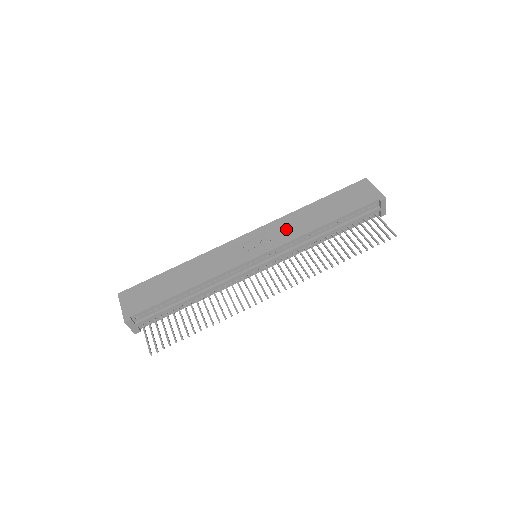
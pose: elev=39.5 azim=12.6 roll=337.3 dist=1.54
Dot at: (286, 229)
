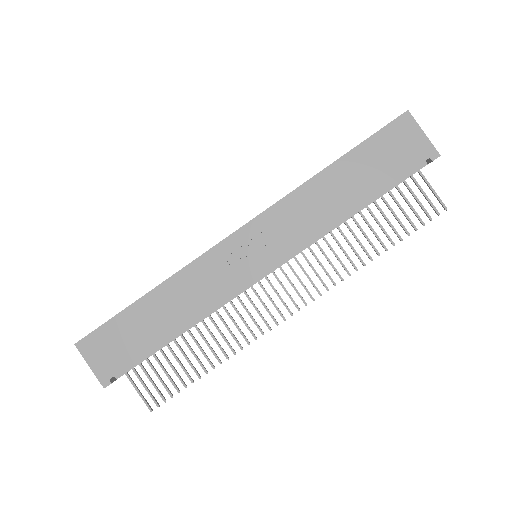
Dot at: (298, 220)
